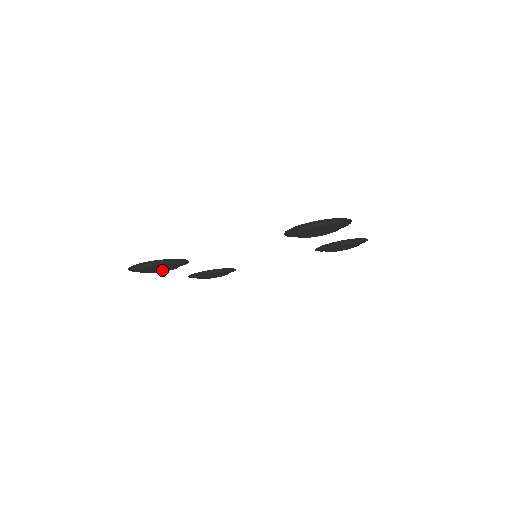
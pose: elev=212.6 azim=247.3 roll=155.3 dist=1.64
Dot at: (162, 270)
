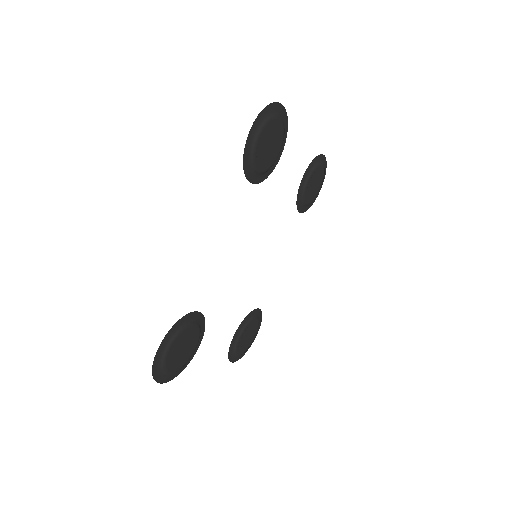
Dot at: (190, 354)
